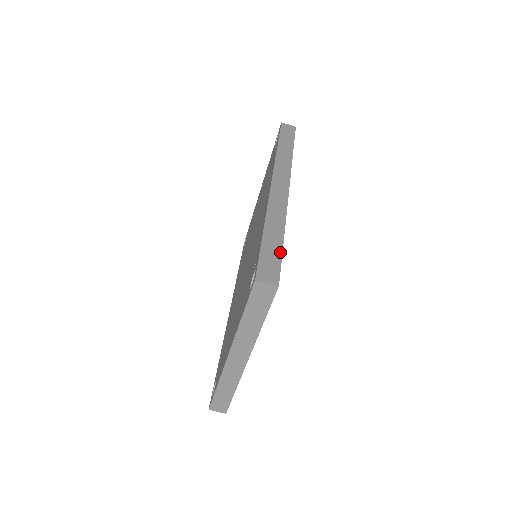
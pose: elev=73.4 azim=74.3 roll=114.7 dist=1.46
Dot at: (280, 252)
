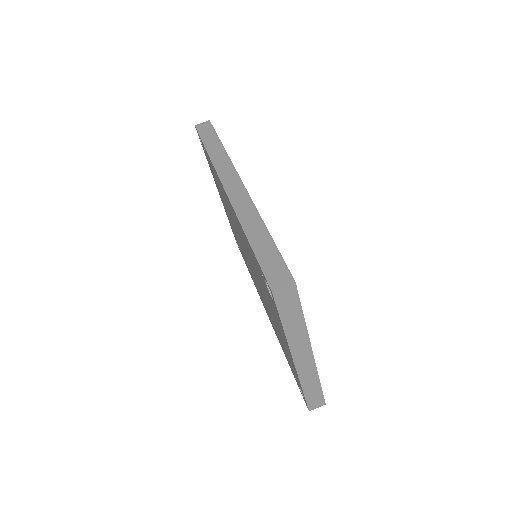
Dot at: (275, 249)
